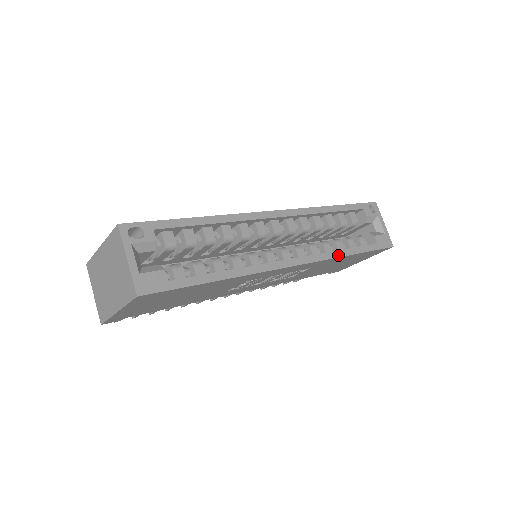
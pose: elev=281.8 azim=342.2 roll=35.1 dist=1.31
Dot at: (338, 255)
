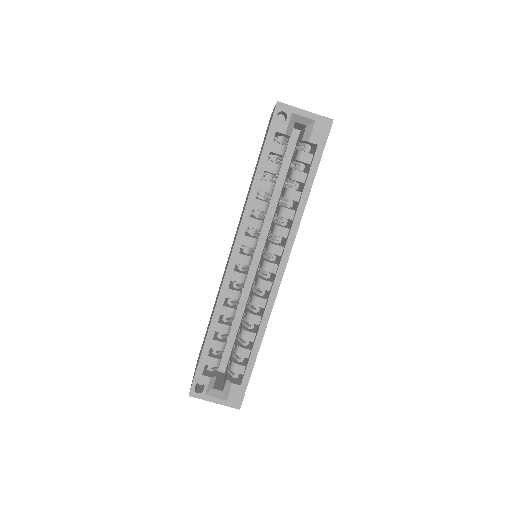
Dot at: (301, 214)
